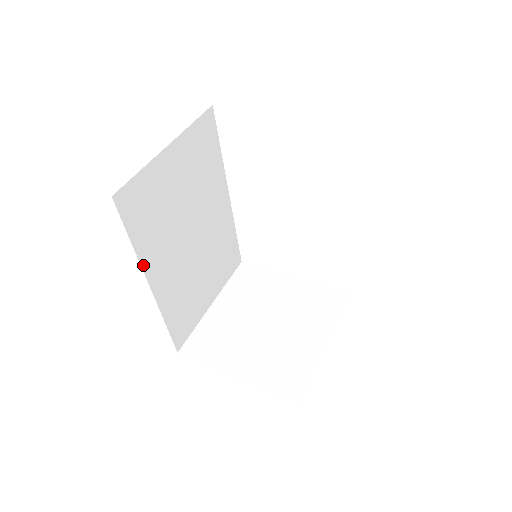
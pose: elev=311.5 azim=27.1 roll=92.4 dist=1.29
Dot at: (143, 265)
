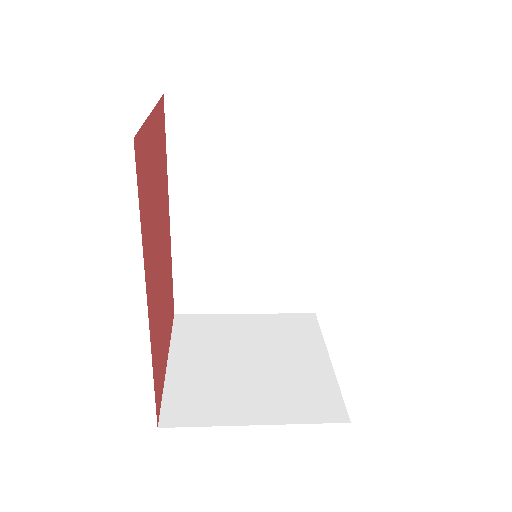
Dot at: (171, 187)
